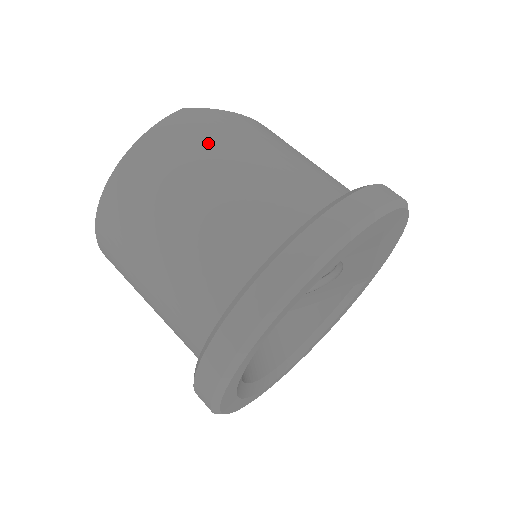
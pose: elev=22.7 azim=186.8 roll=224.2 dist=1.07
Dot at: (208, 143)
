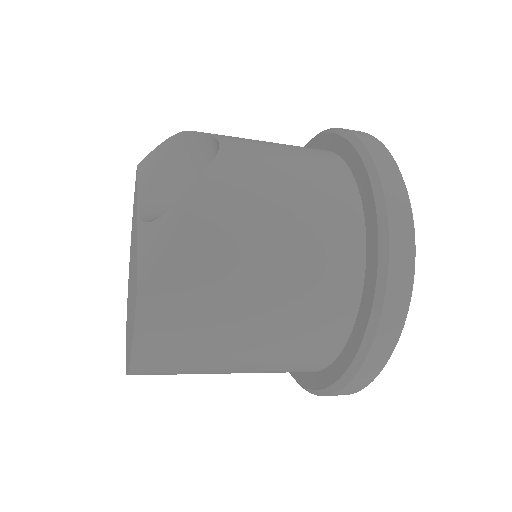
Dot at: (208, 309)
